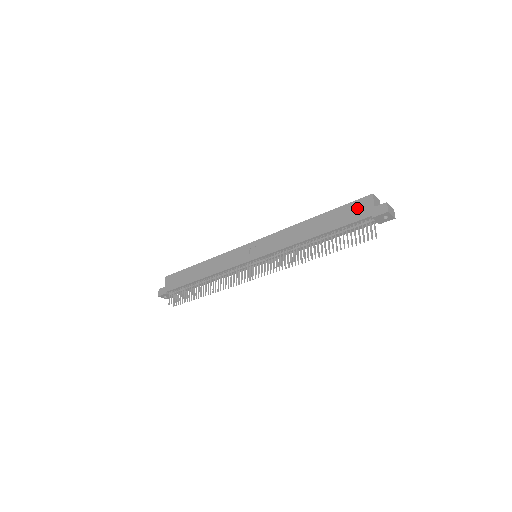
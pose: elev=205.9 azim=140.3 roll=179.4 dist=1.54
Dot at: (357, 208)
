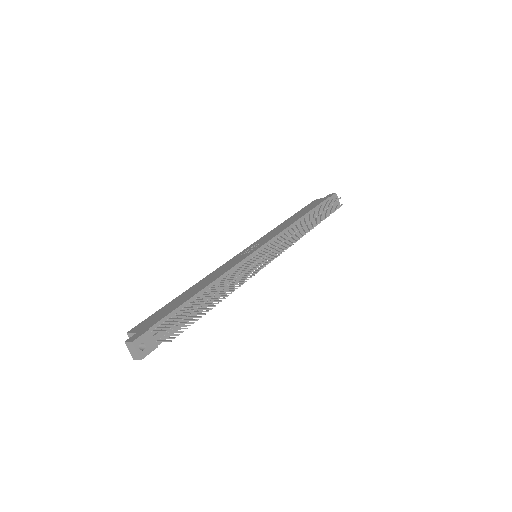
Dot at: (314, 203)
